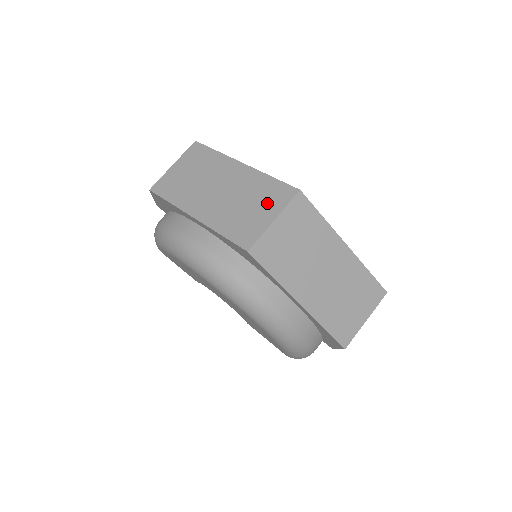
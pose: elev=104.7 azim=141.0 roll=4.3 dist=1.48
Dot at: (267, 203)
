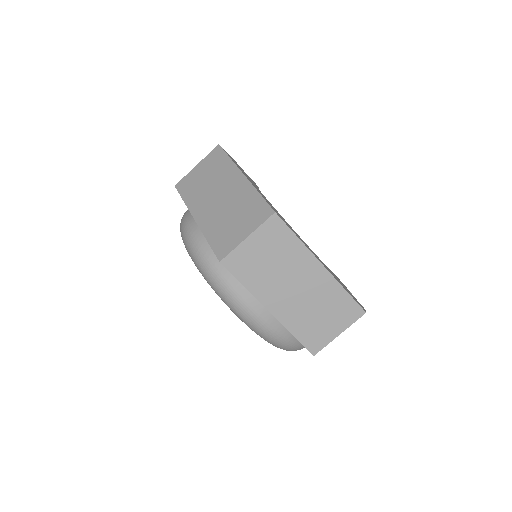
Dot at: (247, 219)
